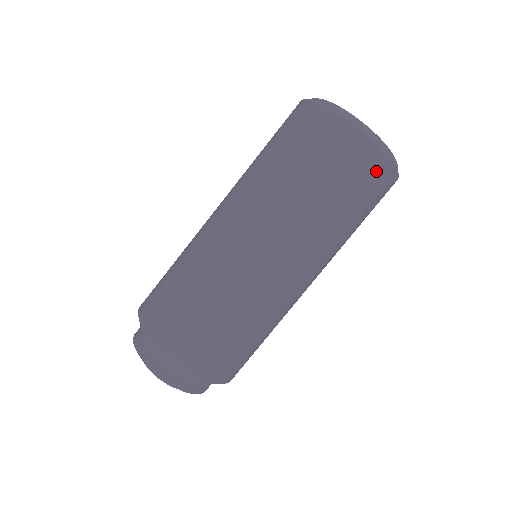
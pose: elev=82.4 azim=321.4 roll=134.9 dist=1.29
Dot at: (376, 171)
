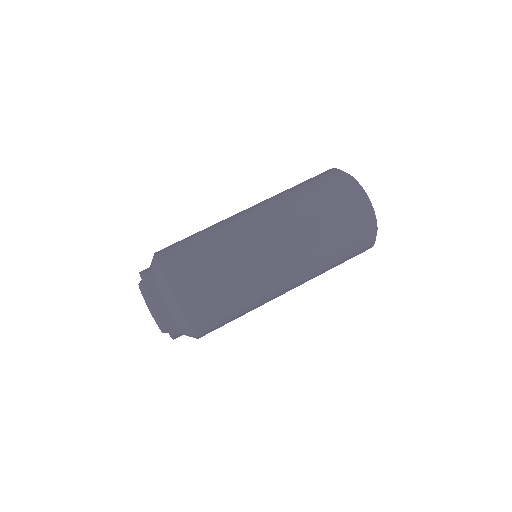
Dot at: (365, 246)
